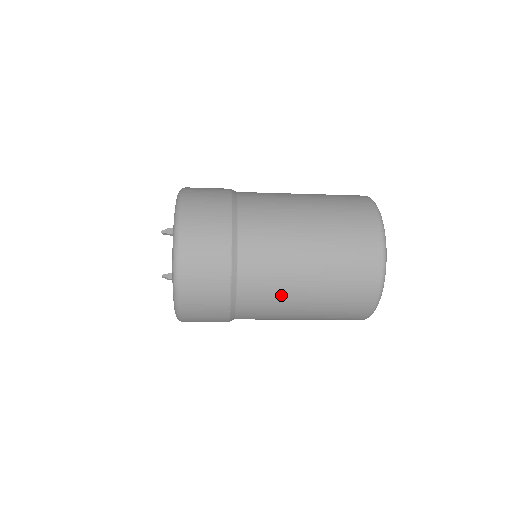
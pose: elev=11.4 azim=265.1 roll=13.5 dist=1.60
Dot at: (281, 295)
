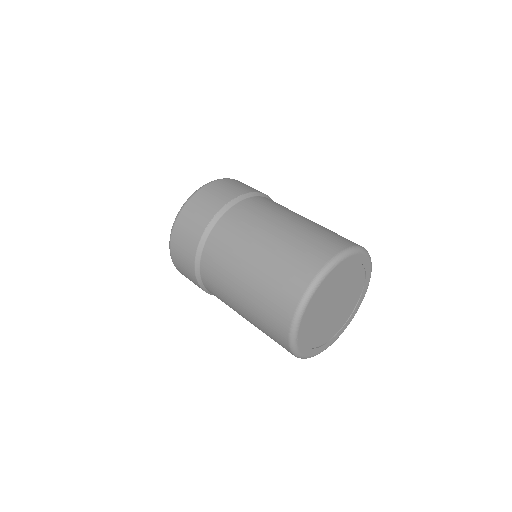
Dot at: occluded
